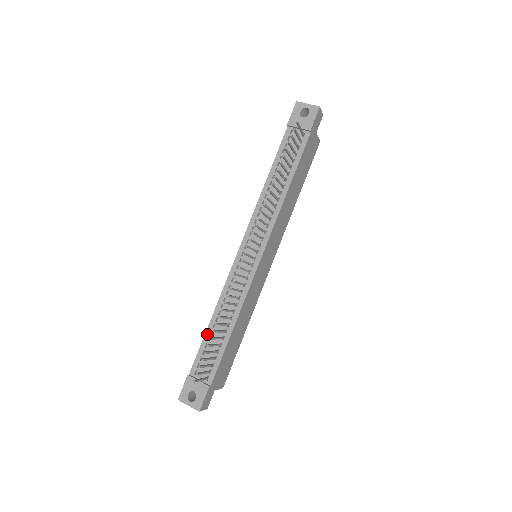
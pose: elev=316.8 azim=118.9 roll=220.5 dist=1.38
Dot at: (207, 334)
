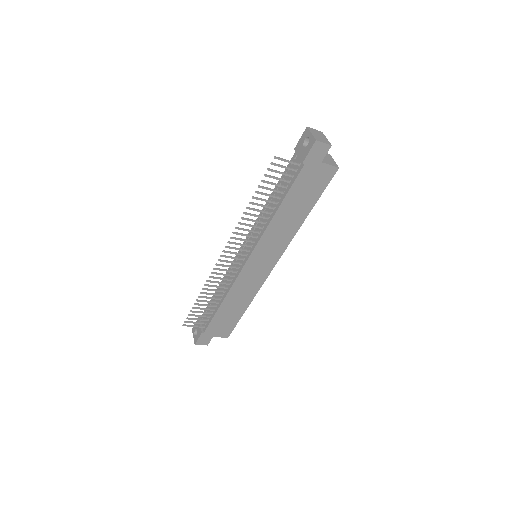
Dot at: occluded
